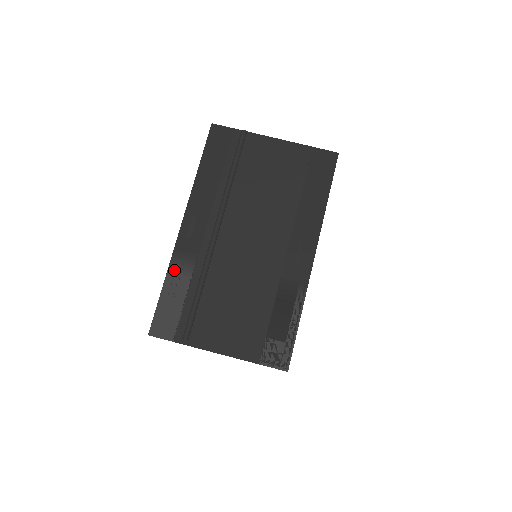
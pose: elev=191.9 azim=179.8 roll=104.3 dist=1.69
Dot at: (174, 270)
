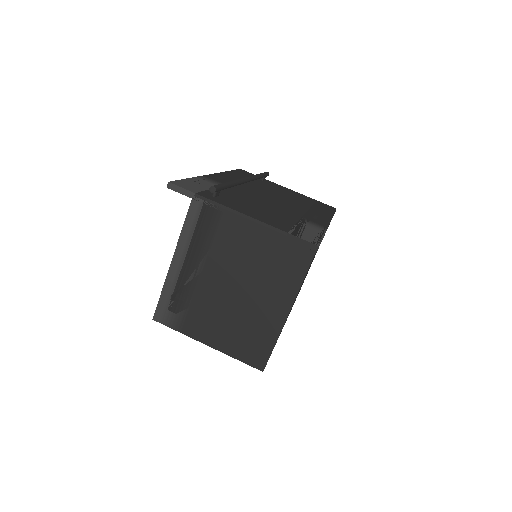
Dot at: (202, 179)
